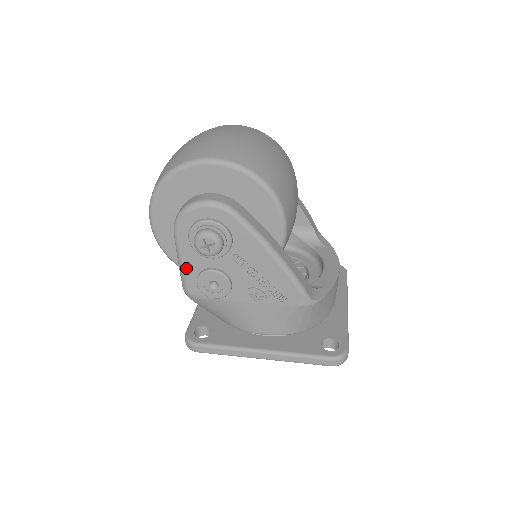
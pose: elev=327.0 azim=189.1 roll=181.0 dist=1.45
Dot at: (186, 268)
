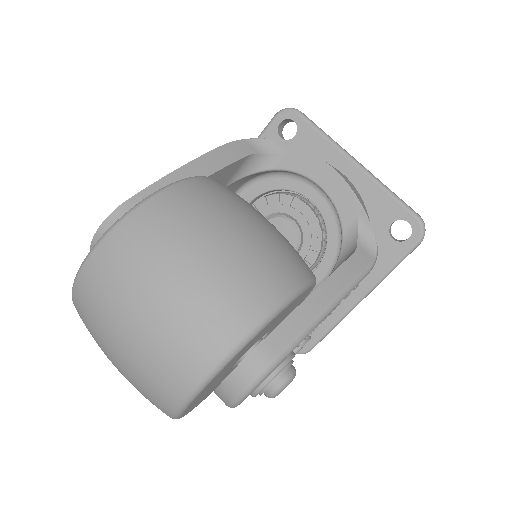
Dot at: occluded
